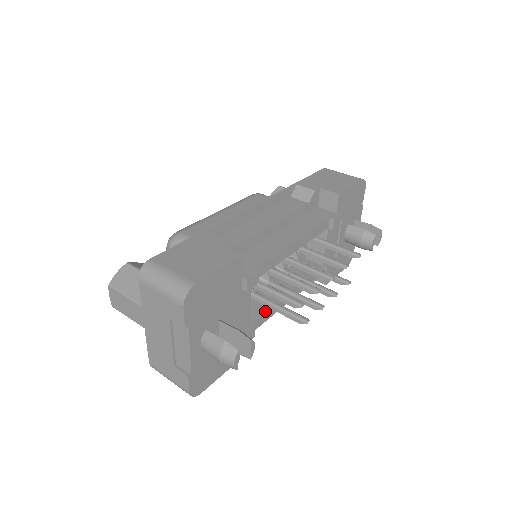
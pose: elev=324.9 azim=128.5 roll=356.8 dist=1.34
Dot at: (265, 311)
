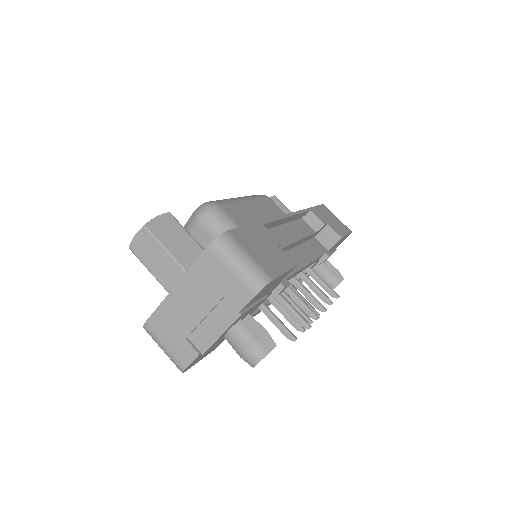
Dot at: (255, 312)
